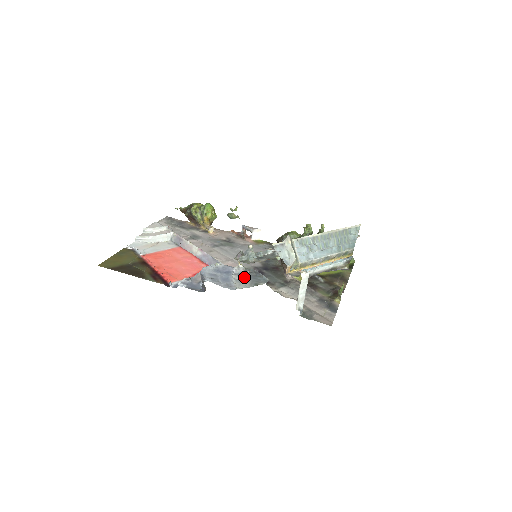
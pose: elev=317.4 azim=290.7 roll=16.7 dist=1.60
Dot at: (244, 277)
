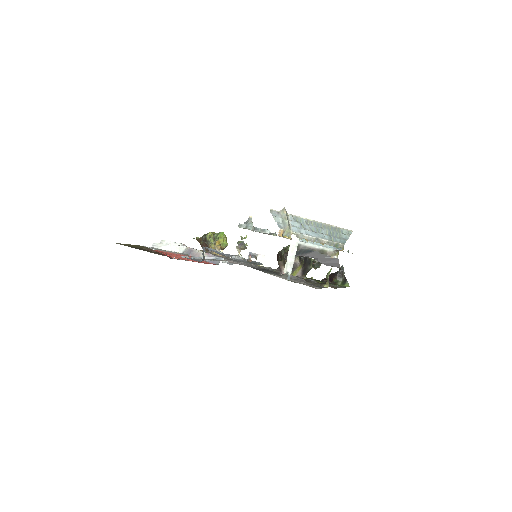
Dot at: occluded
